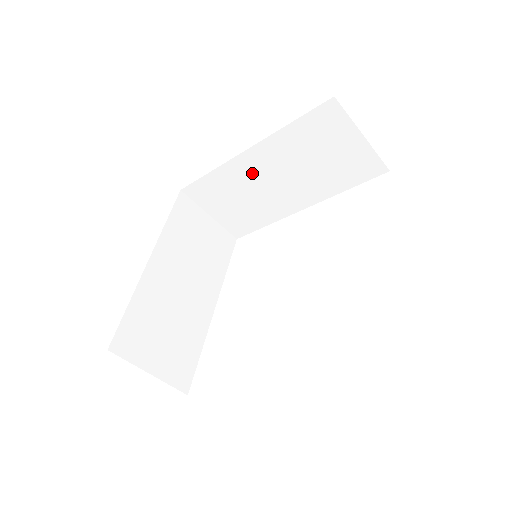
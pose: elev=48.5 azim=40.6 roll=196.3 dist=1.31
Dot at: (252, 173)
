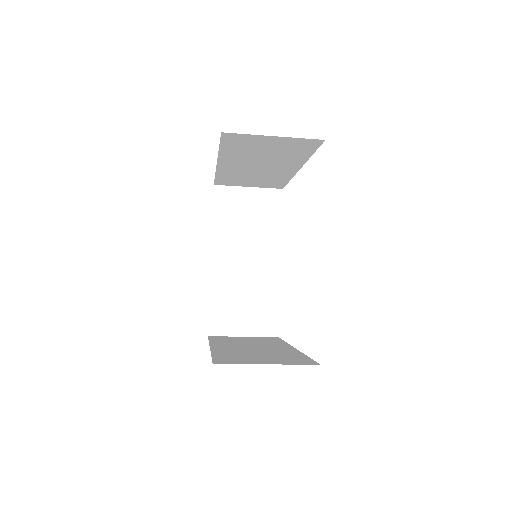
Dot at: (238, 169)
